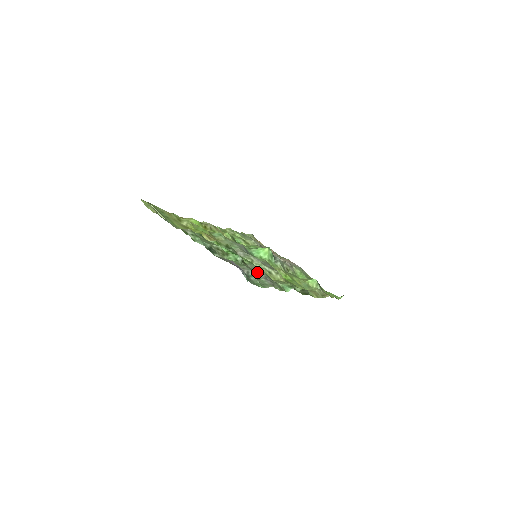
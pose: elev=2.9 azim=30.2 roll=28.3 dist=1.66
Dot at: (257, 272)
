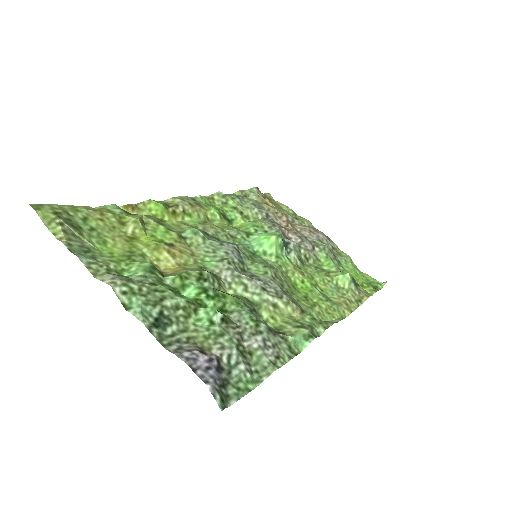
Dot at: (249, 335)
